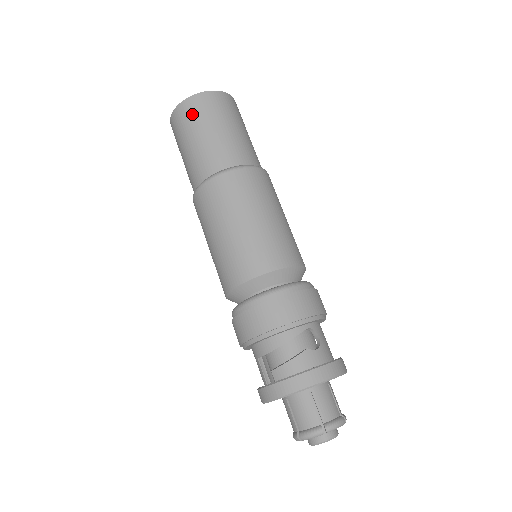
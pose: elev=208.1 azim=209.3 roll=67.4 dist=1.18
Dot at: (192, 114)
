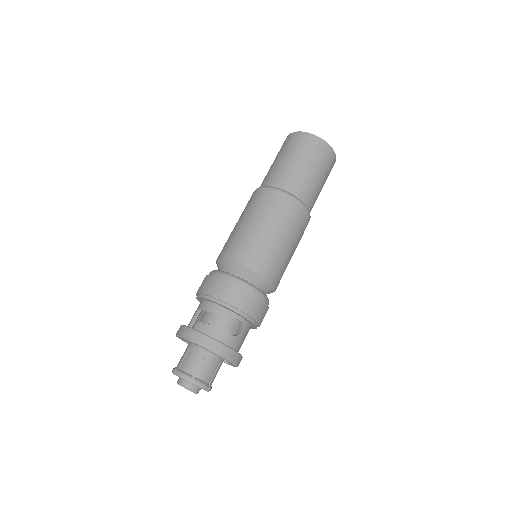
Dot at: (301, 144)
